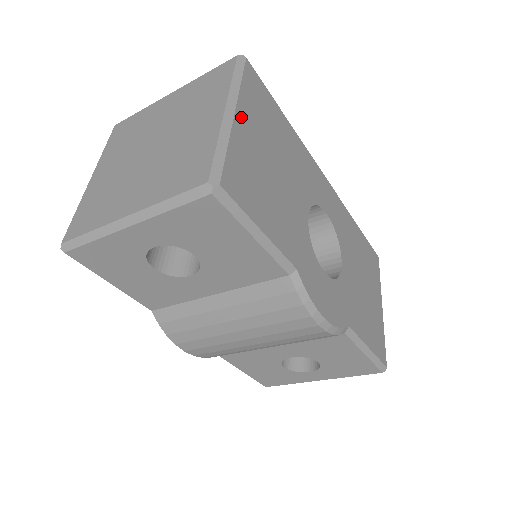
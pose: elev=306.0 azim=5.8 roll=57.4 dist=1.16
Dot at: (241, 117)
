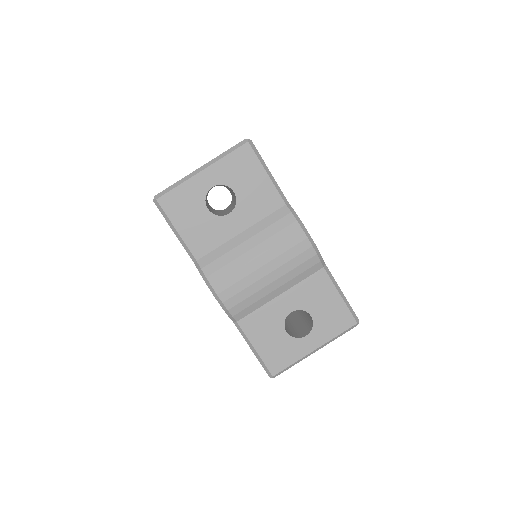
Dot at: occluded
